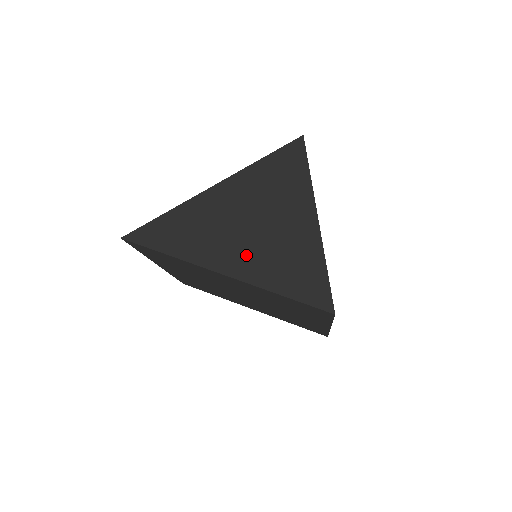
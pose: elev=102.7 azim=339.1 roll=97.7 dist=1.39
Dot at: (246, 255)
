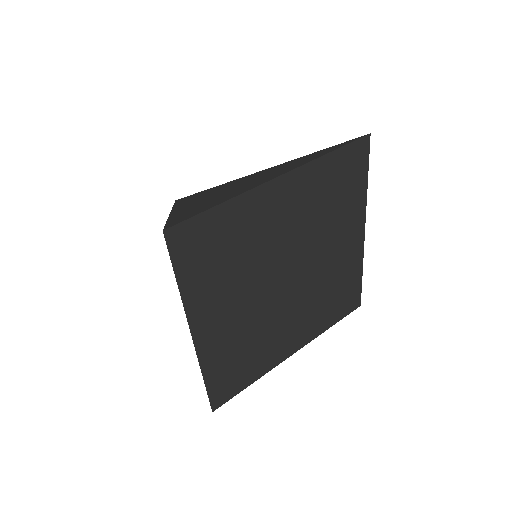
Dot at: (271, 175)
